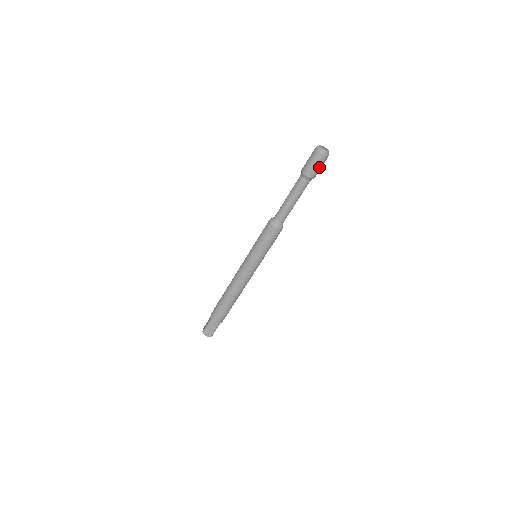
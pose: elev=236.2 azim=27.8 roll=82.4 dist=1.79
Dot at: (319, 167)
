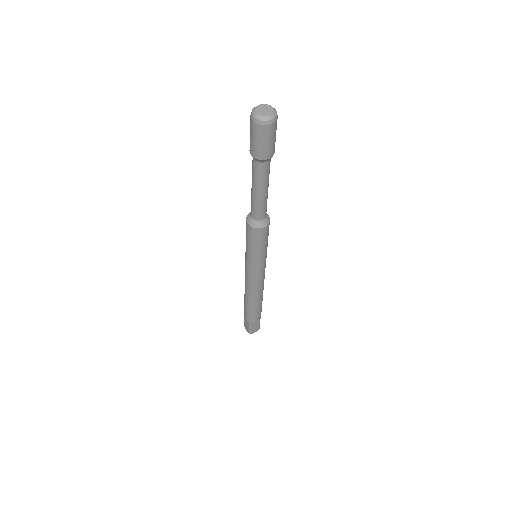
Dot at: (258, 141)
